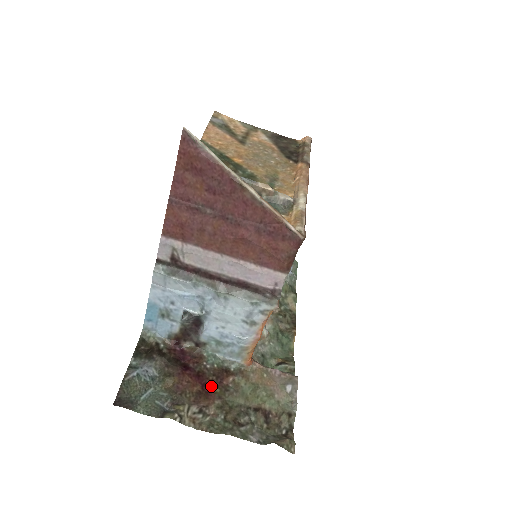
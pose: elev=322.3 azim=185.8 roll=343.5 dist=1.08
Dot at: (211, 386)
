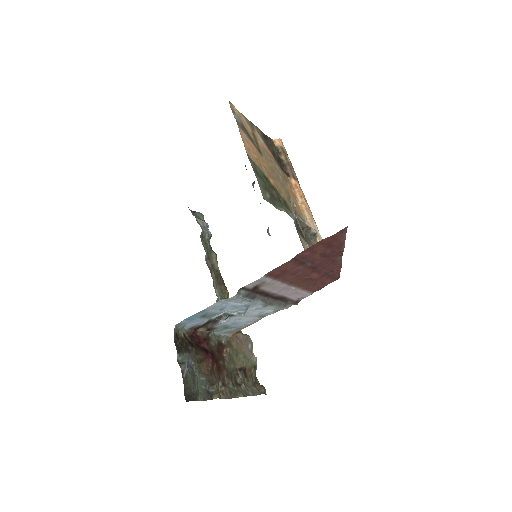
Dot at: (219, 361)
